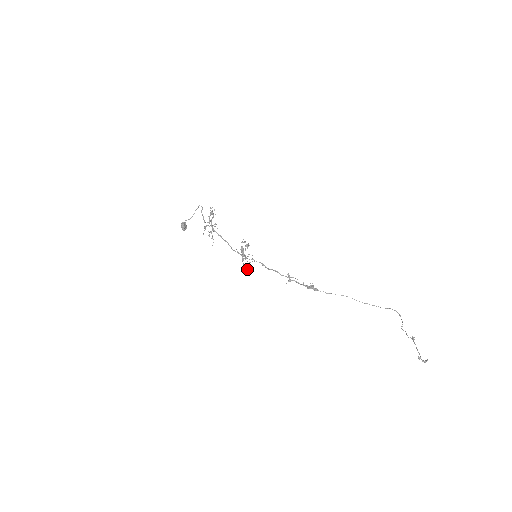
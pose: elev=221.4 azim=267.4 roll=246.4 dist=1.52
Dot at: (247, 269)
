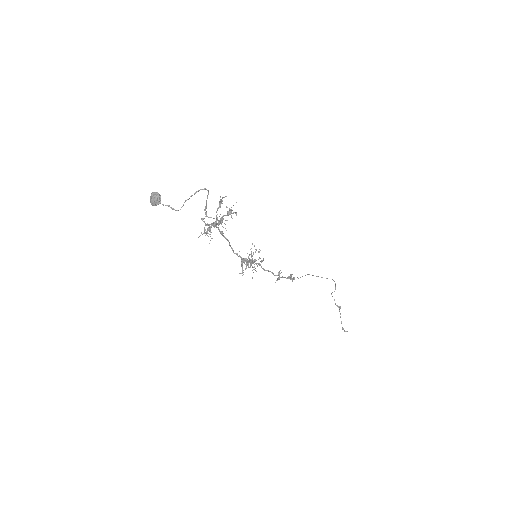
Dot at: occluded
